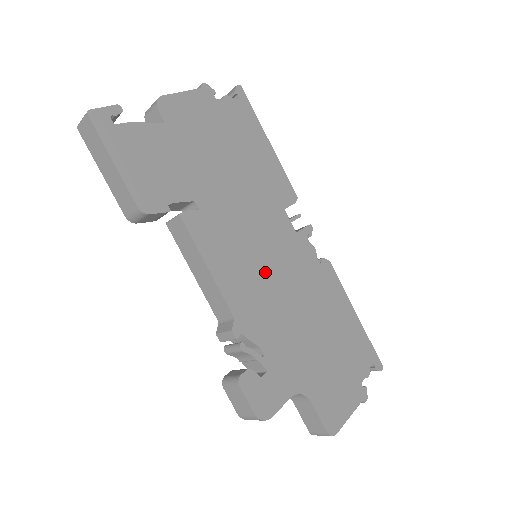
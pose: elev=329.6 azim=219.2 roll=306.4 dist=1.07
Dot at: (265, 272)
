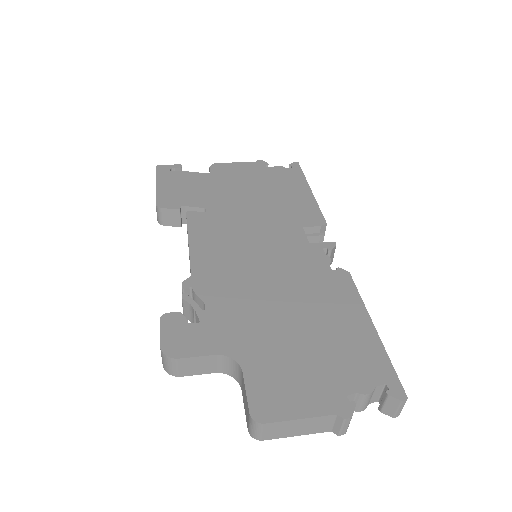
Dot at: (249, 258)
